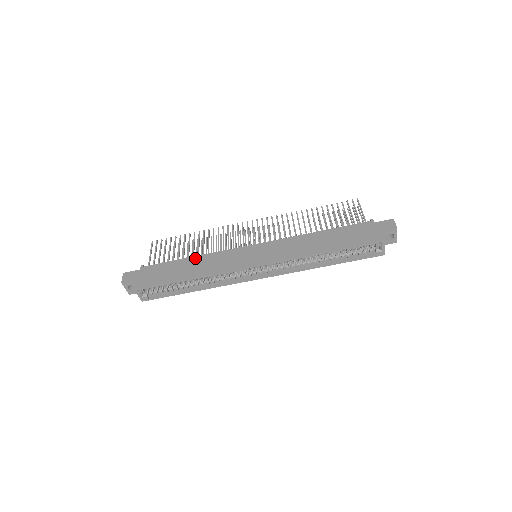
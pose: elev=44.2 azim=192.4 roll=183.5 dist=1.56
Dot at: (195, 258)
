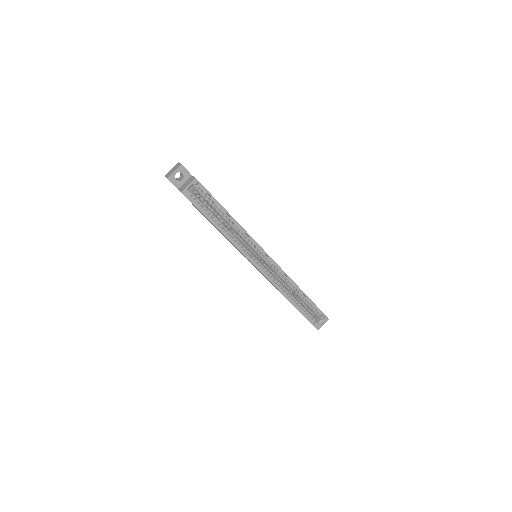
Dot at: occluded
